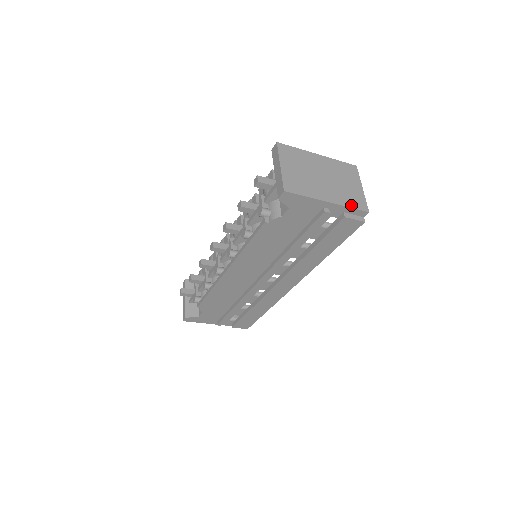
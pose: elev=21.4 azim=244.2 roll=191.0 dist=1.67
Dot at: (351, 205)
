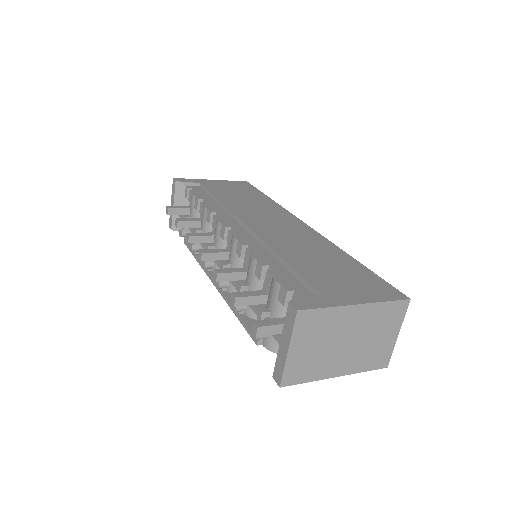
Dot at: (367, 368)
